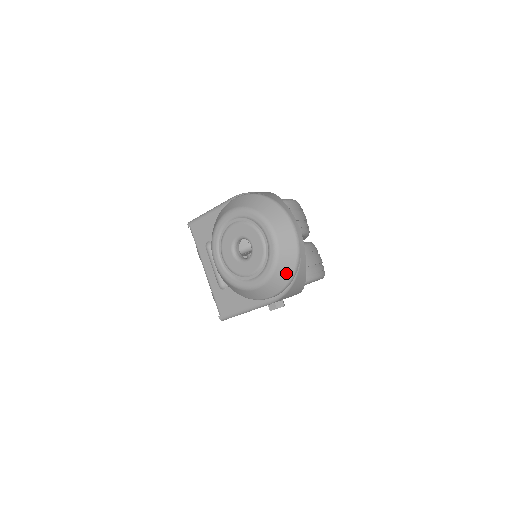
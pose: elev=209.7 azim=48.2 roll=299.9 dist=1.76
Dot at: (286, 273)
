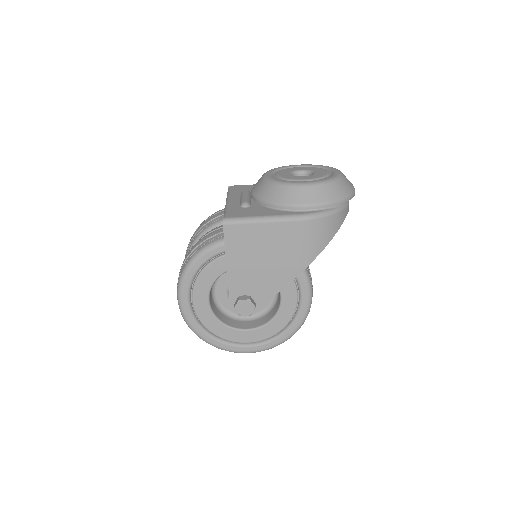
Dot at: (339, 192)
